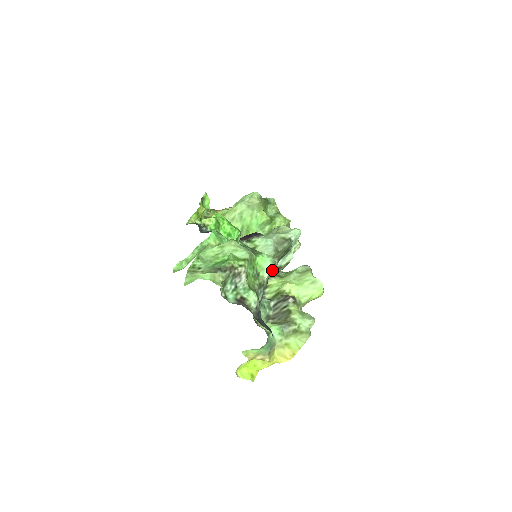
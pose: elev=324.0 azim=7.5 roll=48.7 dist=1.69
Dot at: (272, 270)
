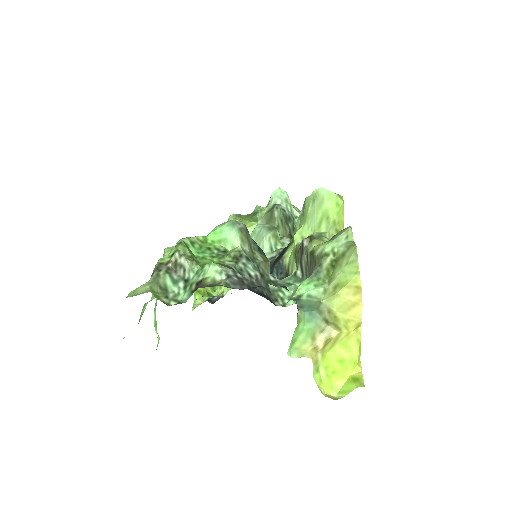
Dot at: (240, 232)
